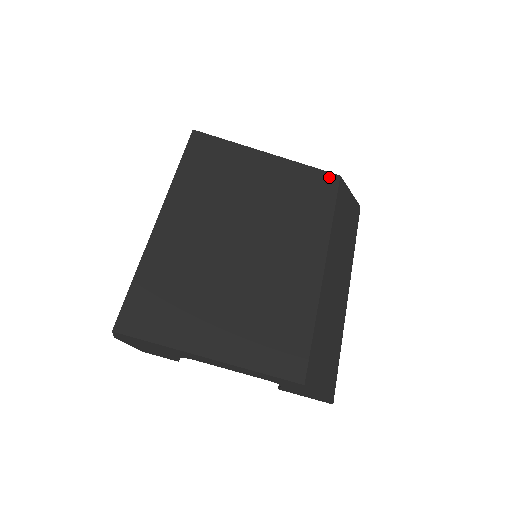
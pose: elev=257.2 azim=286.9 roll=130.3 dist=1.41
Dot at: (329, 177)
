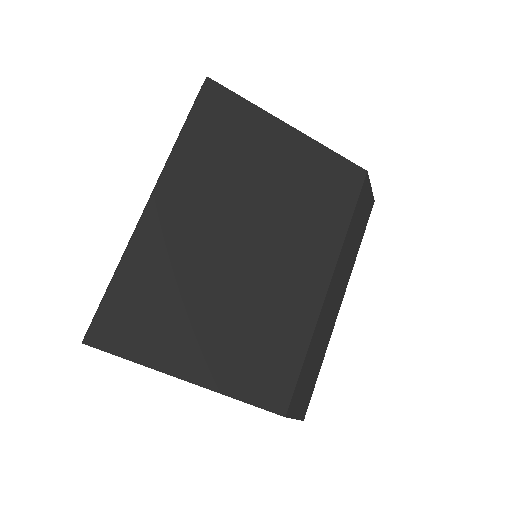
Dot at: (355, 171)
